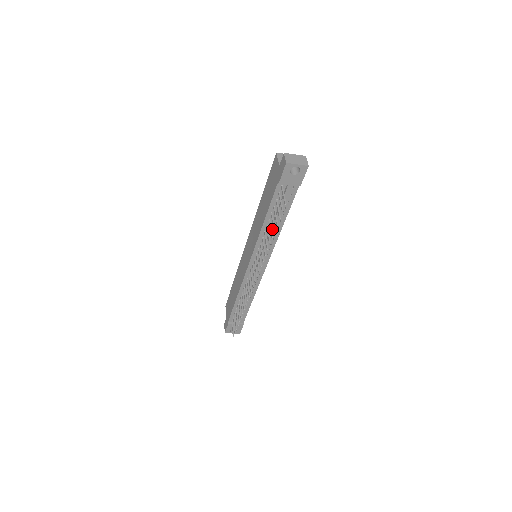
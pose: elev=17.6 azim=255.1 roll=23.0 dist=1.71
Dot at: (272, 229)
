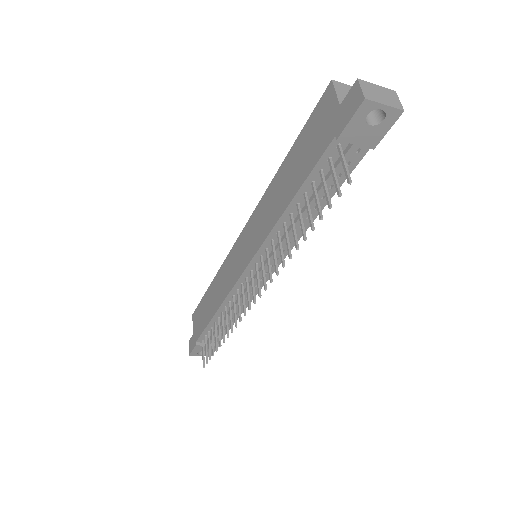
Dot at: occluded
